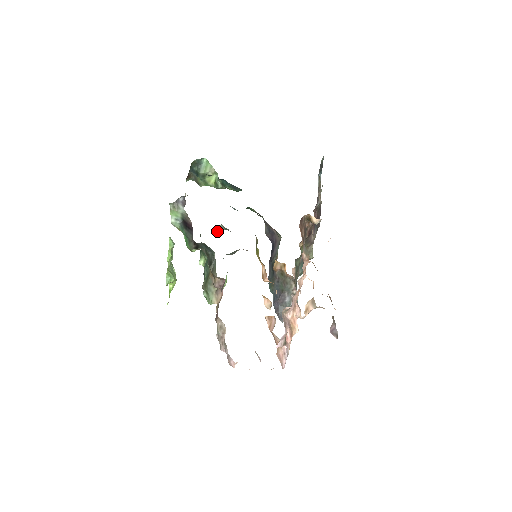
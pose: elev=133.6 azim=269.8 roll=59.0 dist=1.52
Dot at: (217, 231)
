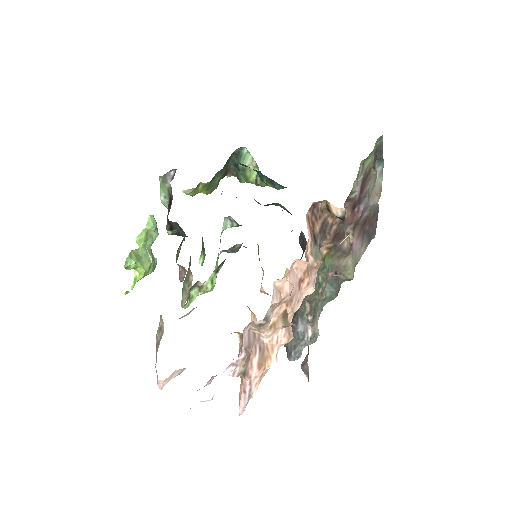
Dot at: (229, 226)
